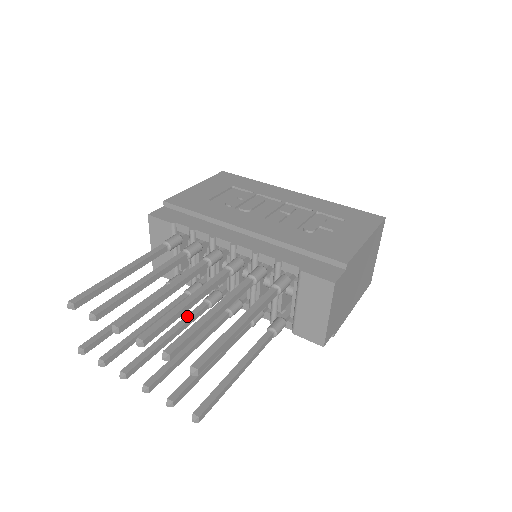
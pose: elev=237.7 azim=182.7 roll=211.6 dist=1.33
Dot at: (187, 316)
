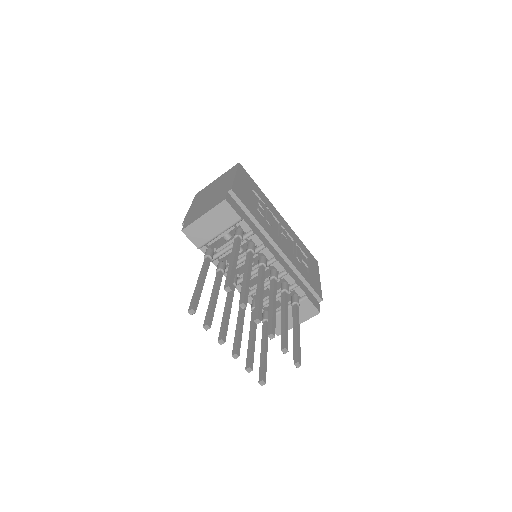
Dot at: (231, 296)
